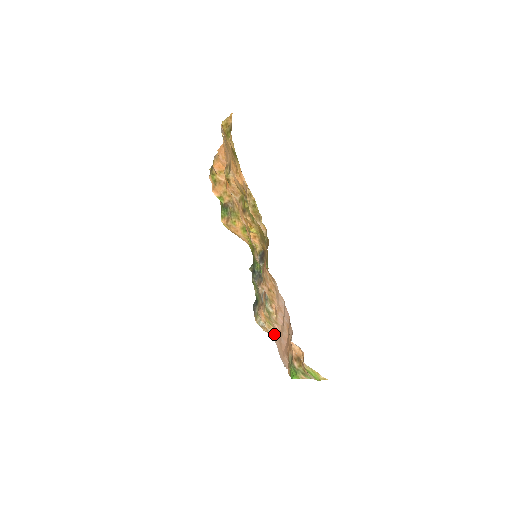
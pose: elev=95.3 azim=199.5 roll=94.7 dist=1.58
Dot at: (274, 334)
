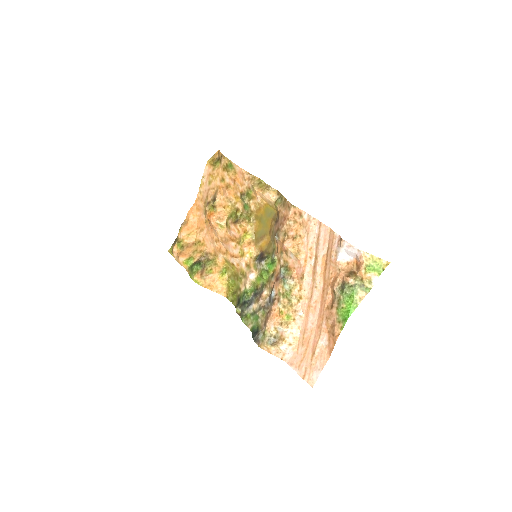
Dot at: (294, 336)
